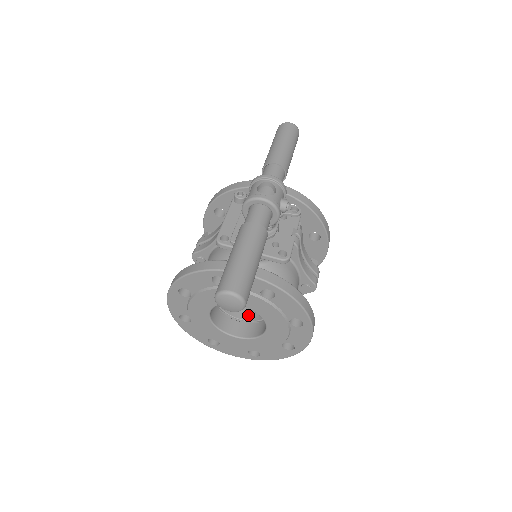
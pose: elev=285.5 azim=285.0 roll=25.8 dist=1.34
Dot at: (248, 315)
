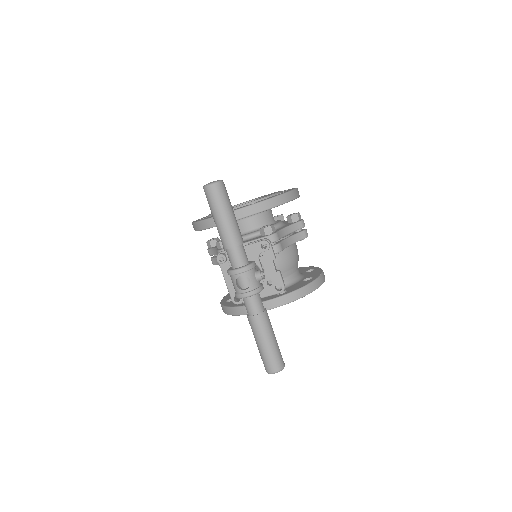
Dot at: occluded
